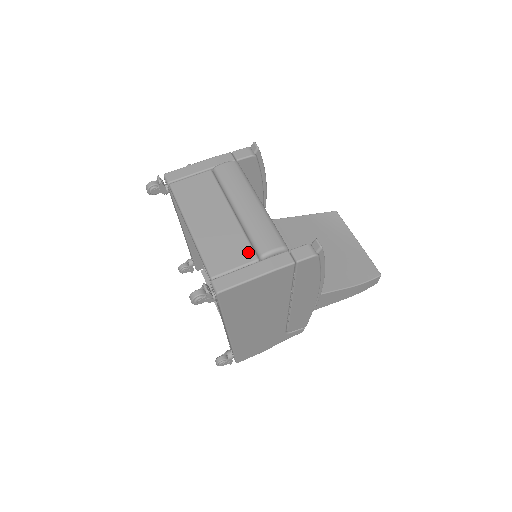
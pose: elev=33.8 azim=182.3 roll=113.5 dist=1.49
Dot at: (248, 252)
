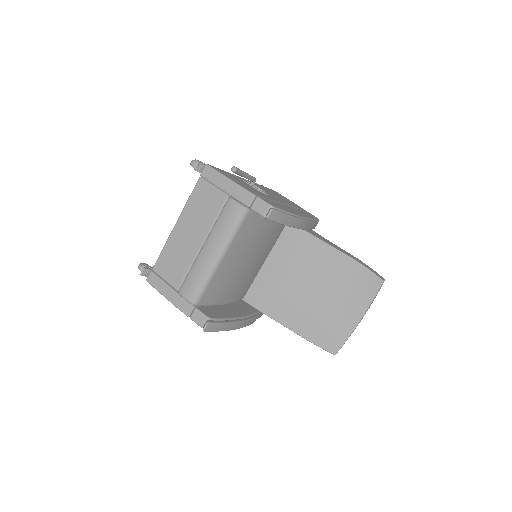
Dot at: (178, 280)
